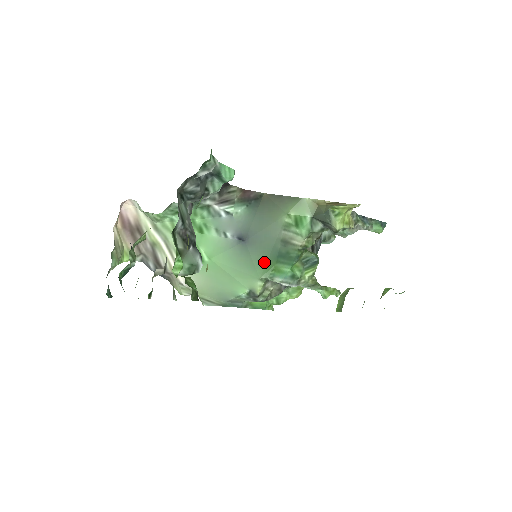
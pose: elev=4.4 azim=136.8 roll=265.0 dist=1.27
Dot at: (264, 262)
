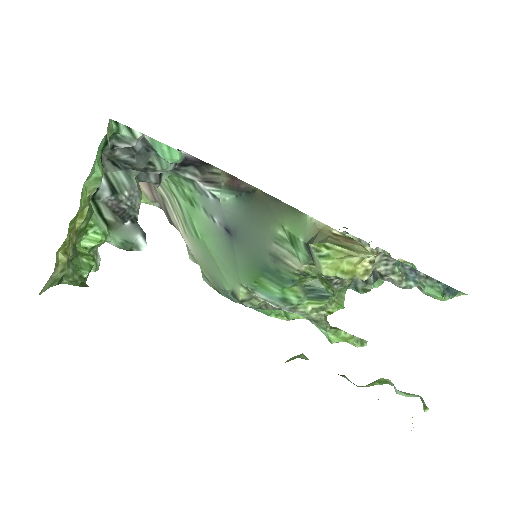
Dot at: (248, 269)
